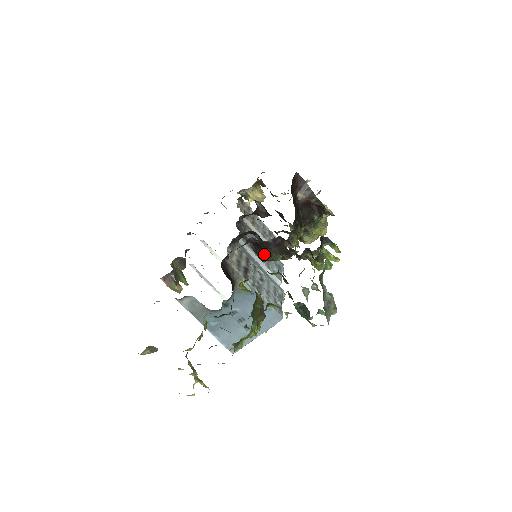
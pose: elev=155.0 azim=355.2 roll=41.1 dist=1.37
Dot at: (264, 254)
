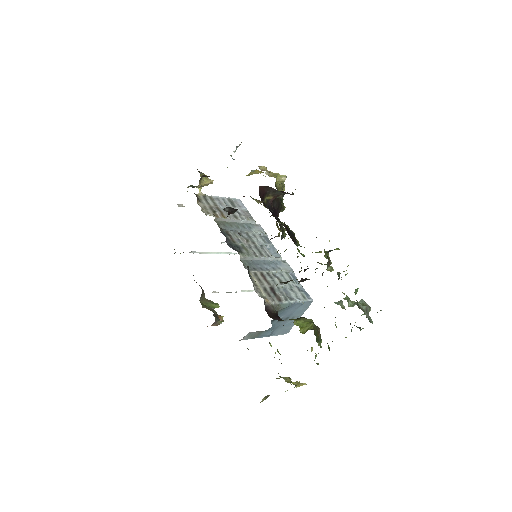
Dot at: (287, 282)
